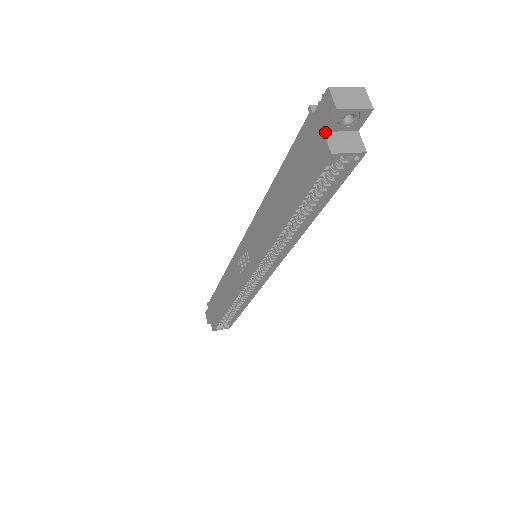
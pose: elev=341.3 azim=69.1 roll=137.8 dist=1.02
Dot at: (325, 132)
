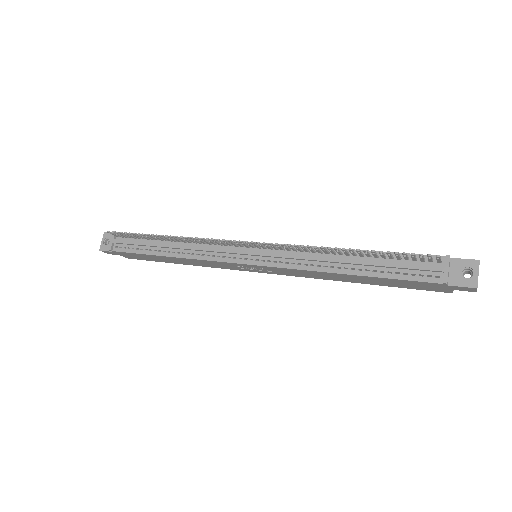
Dot at: (453, 289)
